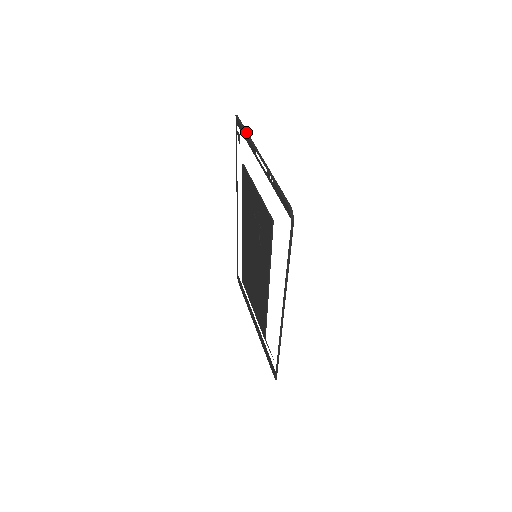
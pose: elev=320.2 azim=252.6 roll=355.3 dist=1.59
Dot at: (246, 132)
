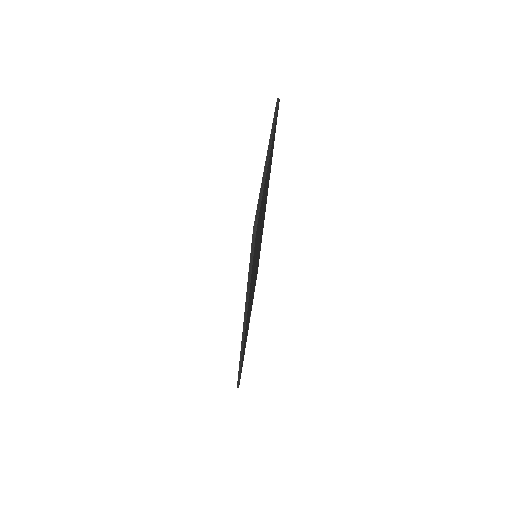
Dot at: (274, 120)
